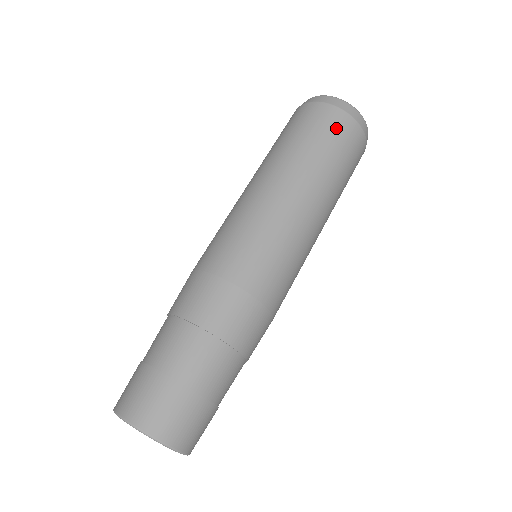
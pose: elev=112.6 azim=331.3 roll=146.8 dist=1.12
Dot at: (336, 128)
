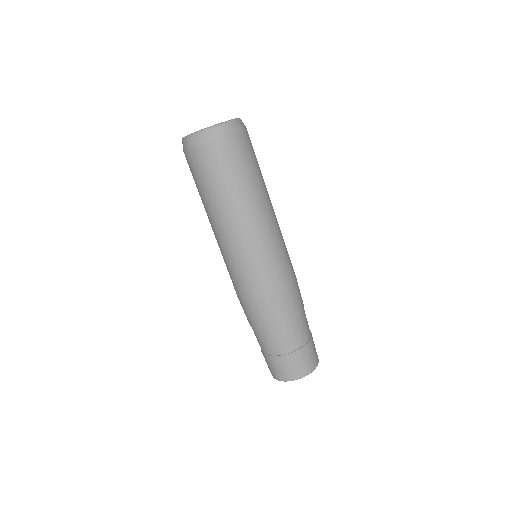
Dot at: (200, 165)
